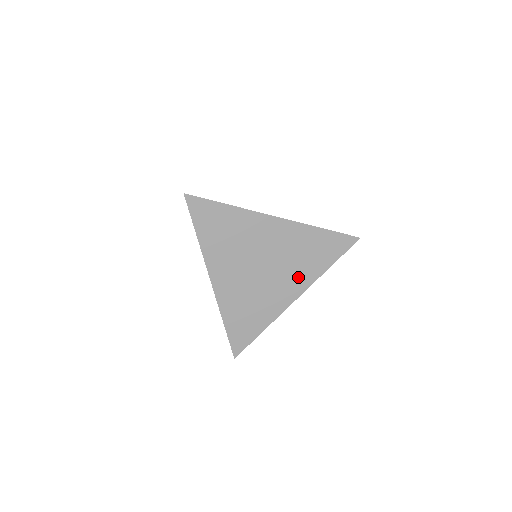
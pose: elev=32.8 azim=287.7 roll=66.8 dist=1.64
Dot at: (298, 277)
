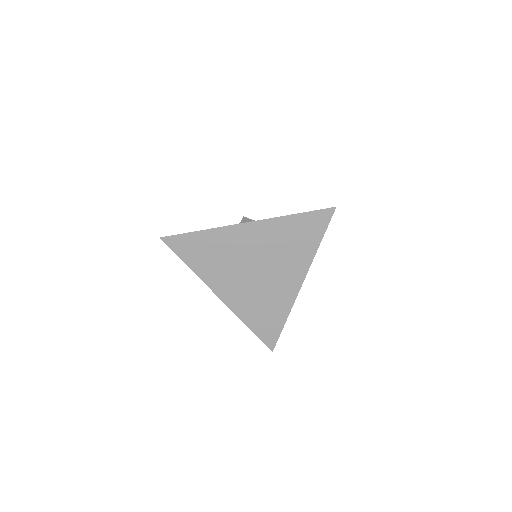
Dot at: (294, 265)
